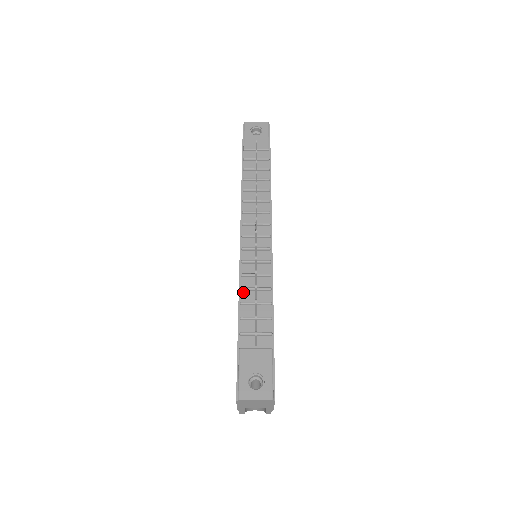
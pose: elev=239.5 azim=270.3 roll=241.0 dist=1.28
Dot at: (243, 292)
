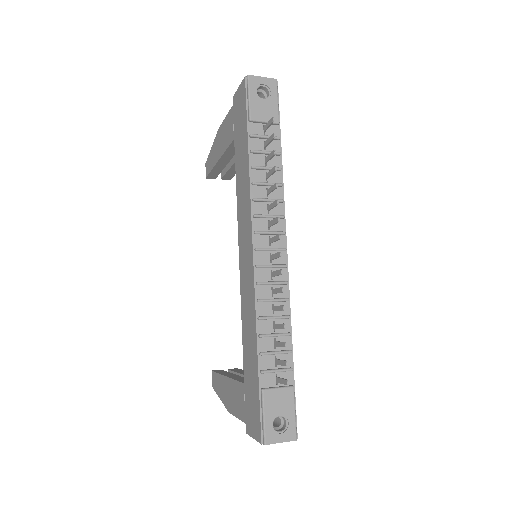
Dot at: (261, 321)
